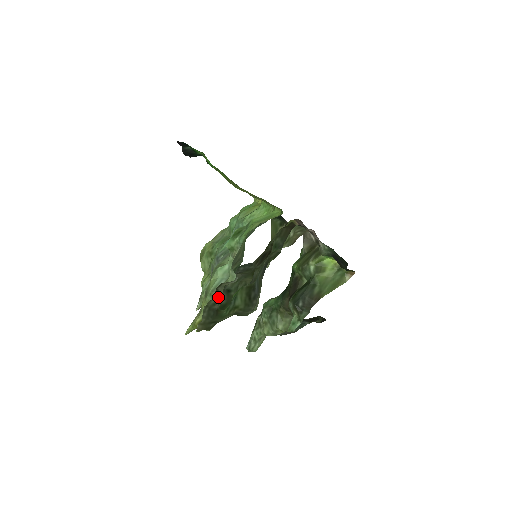
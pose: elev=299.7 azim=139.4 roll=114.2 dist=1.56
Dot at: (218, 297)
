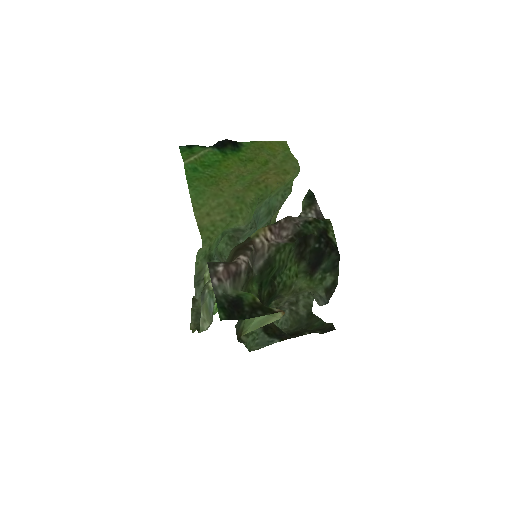
Dot at: (197, 306)
